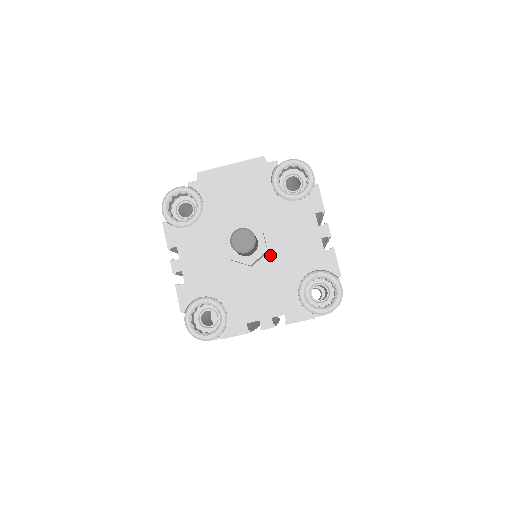
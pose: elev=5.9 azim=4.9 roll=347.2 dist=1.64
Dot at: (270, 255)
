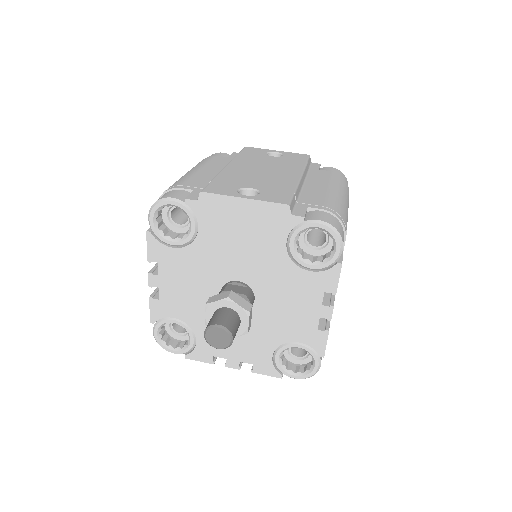
Dot at: (257, 311)
